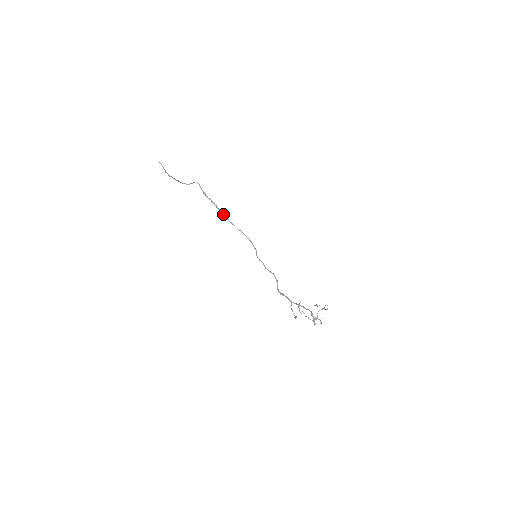
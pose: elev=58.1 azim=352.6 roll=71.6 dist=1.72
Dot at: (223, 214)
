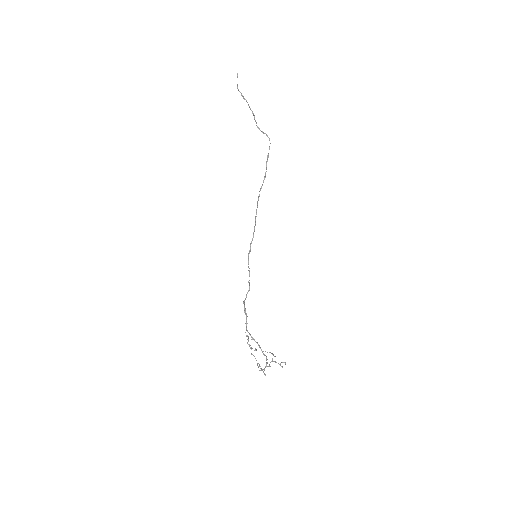
Dot at: occluded
